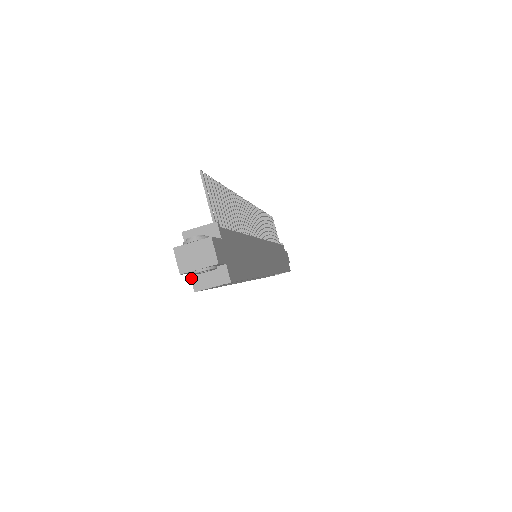
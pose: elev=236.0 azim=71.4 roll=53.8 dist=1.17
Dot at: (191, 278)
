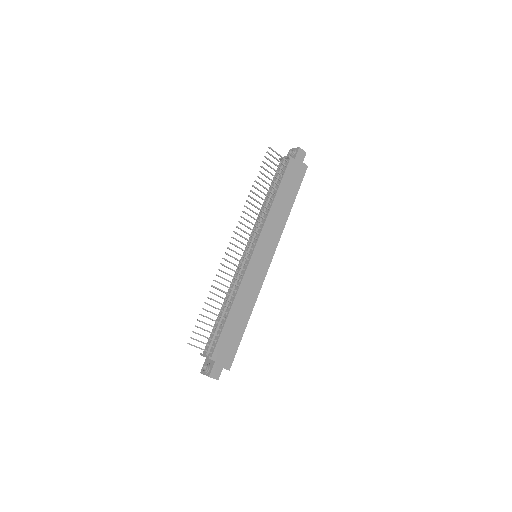
Dot at: occluded
